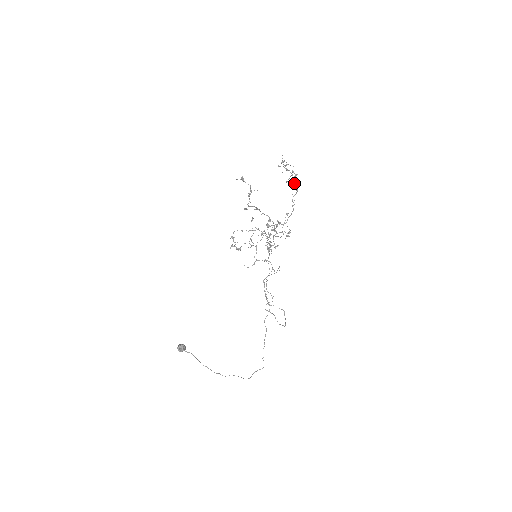
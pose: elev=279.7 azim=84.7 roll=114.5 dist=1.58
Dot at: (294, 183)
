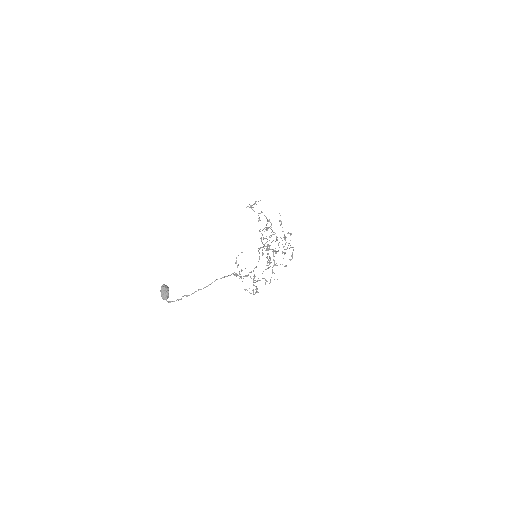
Dot at: occluded
